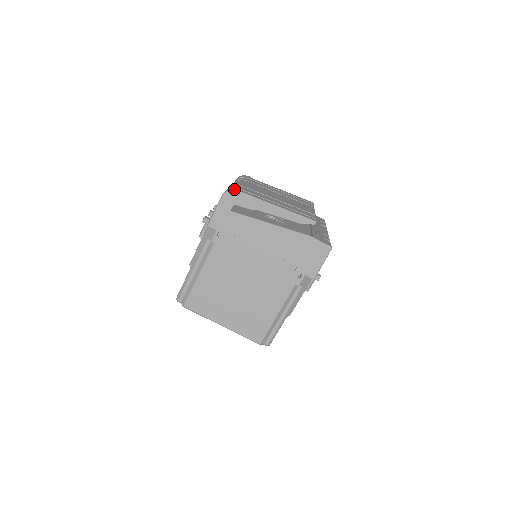
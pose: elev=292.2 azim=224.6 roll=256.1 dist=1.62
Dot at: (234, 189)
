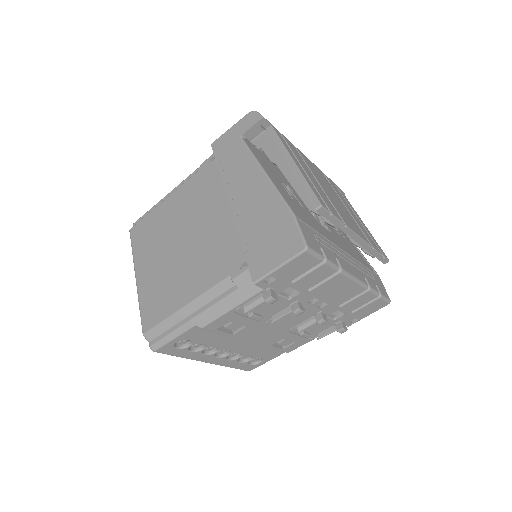
Dot at: occluded
